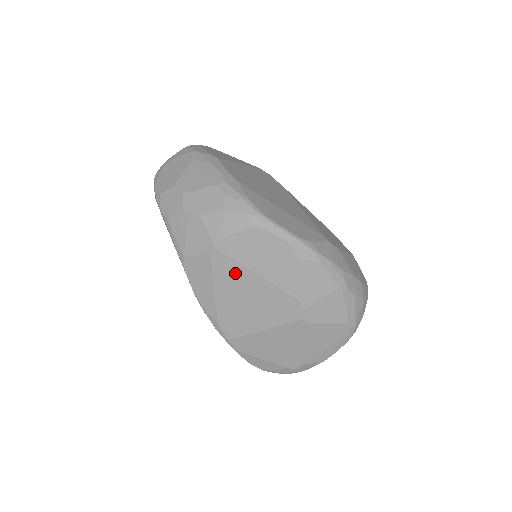
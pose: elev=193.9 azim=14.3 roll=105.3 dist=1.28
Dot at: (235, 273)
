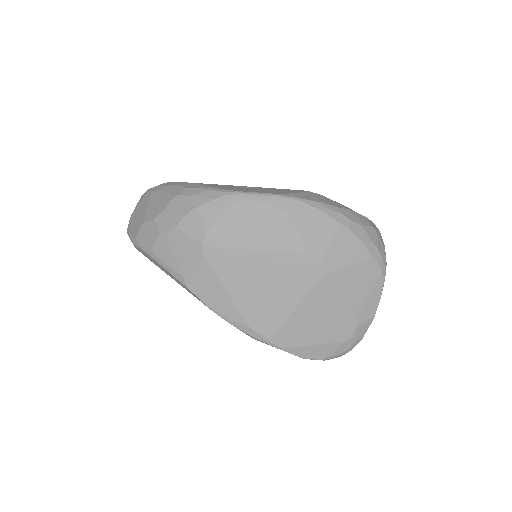
Dot at: (236, 262)
